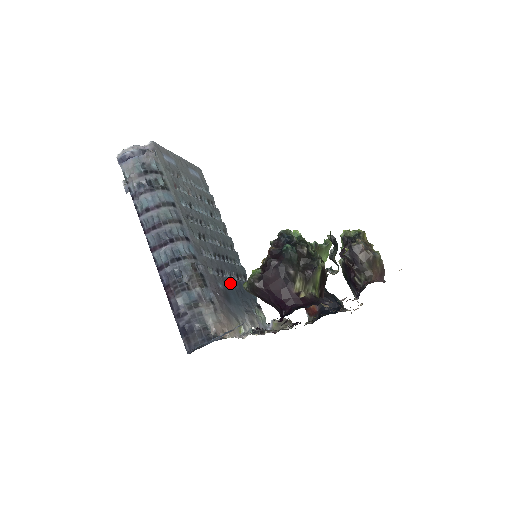
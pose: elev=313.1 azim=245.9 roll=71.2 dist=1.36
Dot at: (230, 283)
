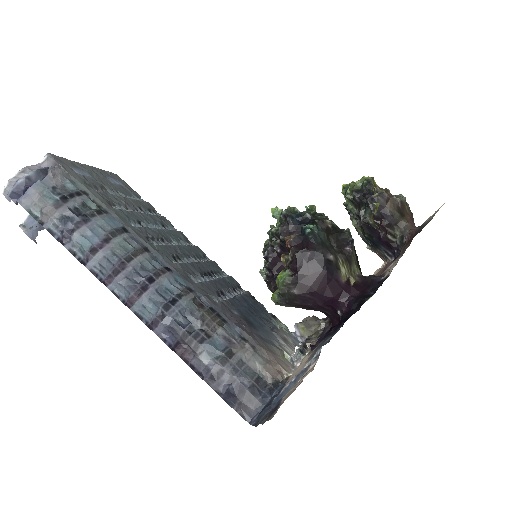
Dot at: (238, 303)
